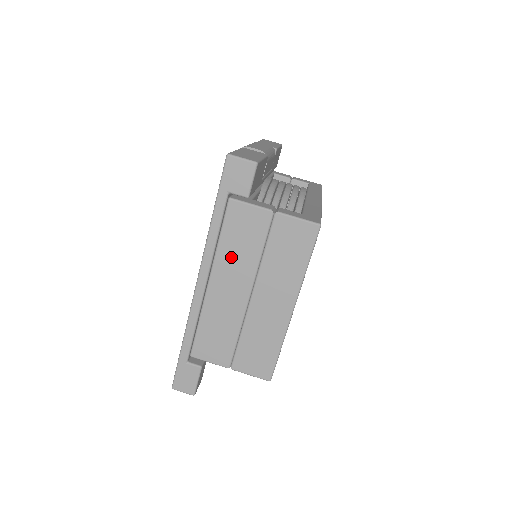
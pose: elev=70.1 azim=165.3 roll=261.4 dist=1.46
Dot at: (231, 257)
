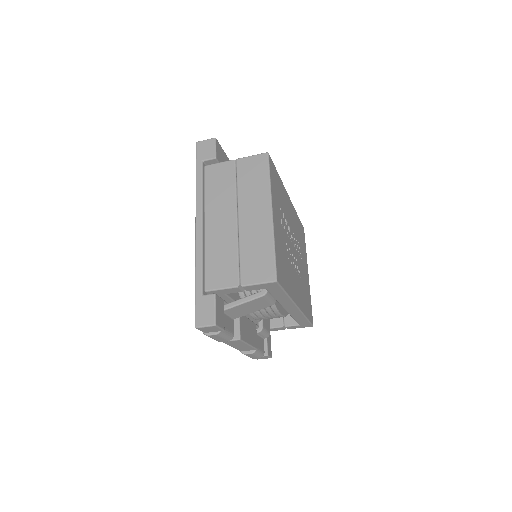
Dot at: (216, 200)
